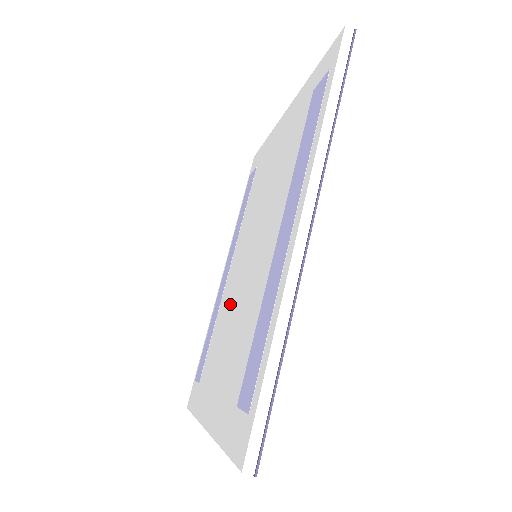
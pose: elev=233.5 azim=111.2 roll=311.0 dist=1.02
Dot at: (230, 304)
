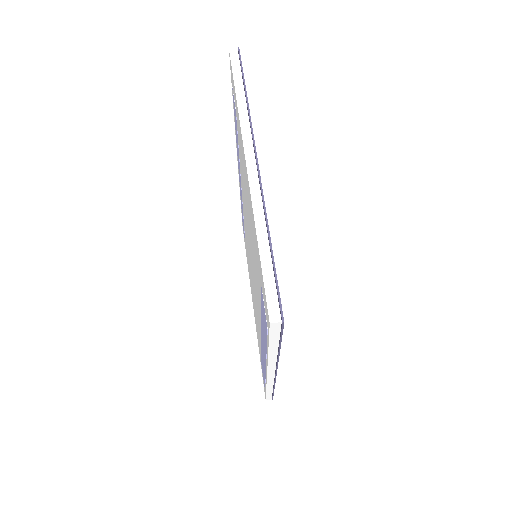
Dot at: (253, 264)
